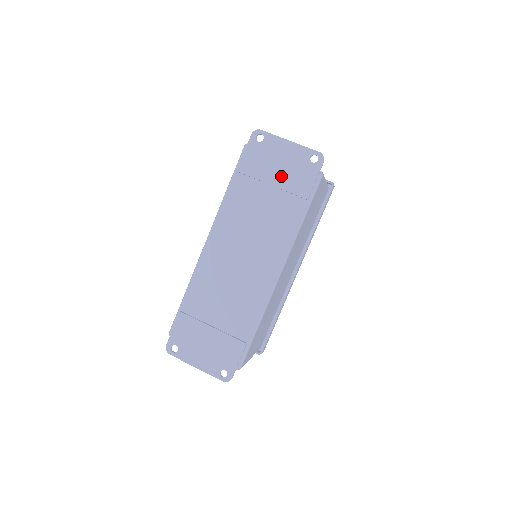
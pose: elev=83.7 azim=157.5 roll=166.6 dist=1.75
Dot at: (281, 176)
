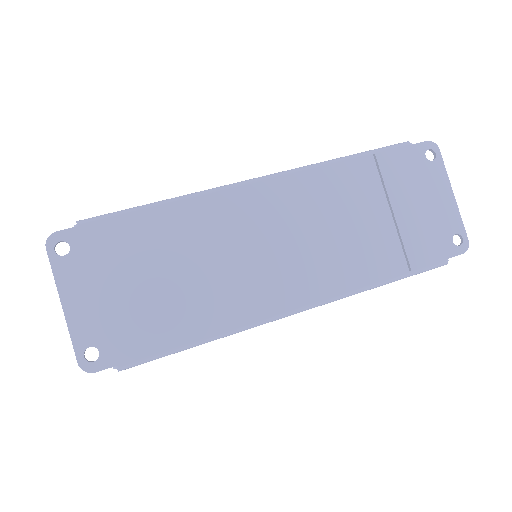
Dot at: (412, 215)
